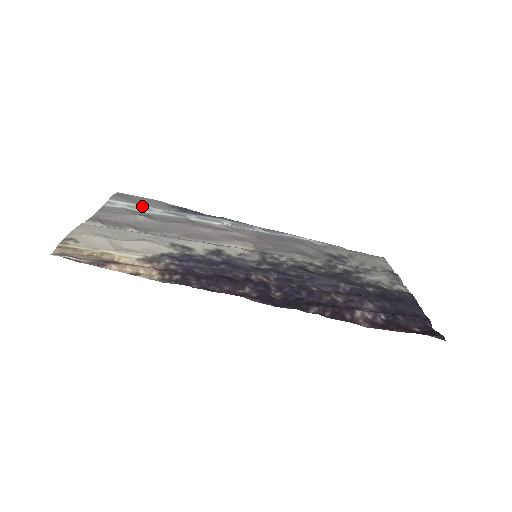
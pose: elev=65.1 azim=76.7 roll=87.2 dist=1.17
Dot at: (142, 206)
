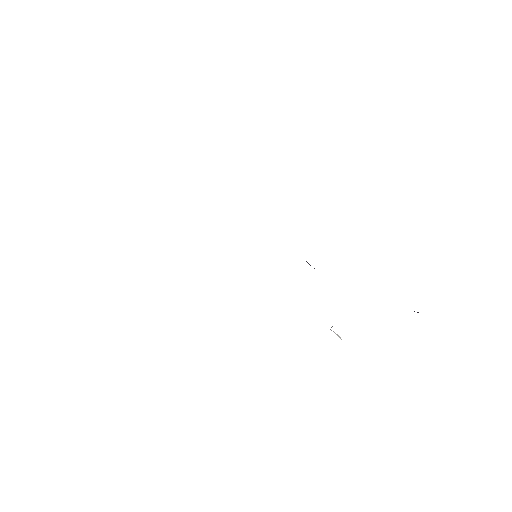
Dot at: occluded
